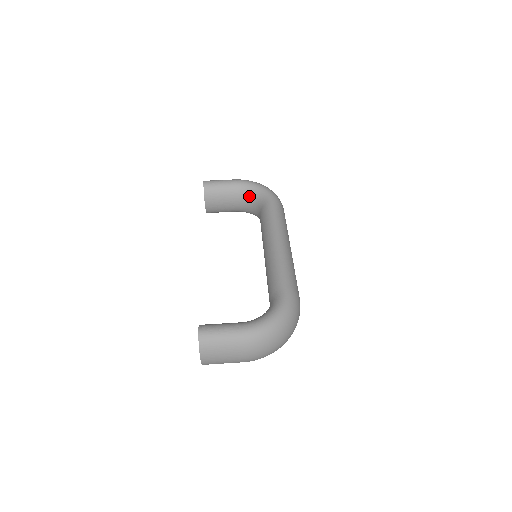
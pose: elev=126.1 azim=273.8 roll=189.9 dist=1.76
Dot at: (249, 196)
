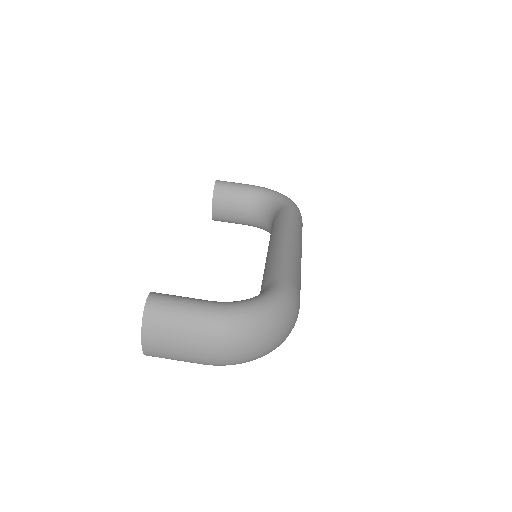
Dot at: (265, 203)
